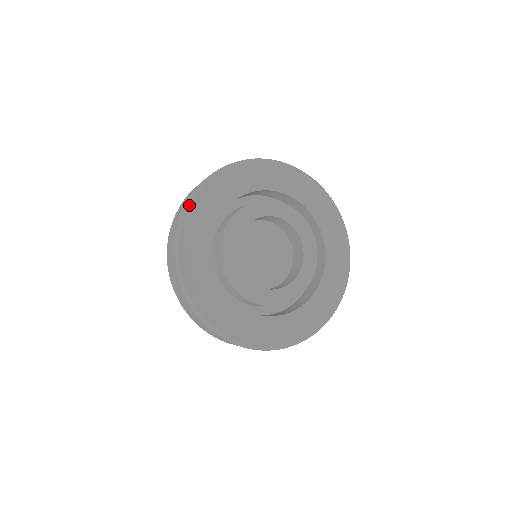
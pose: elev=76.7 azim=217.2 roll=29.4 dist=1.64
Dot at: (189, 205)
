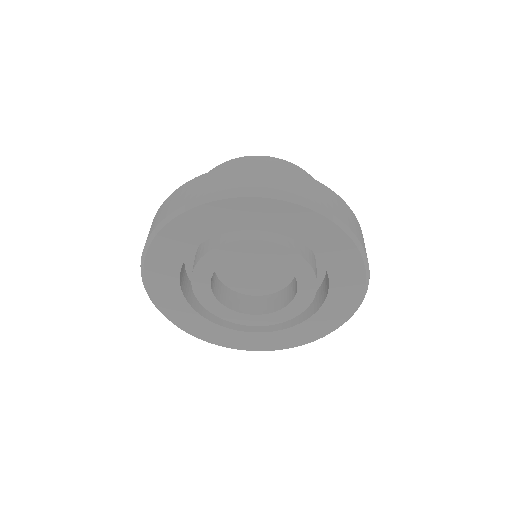
Dot at: (146, 252)
